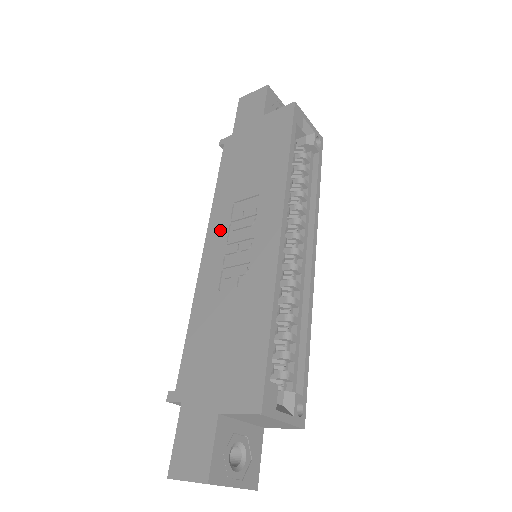
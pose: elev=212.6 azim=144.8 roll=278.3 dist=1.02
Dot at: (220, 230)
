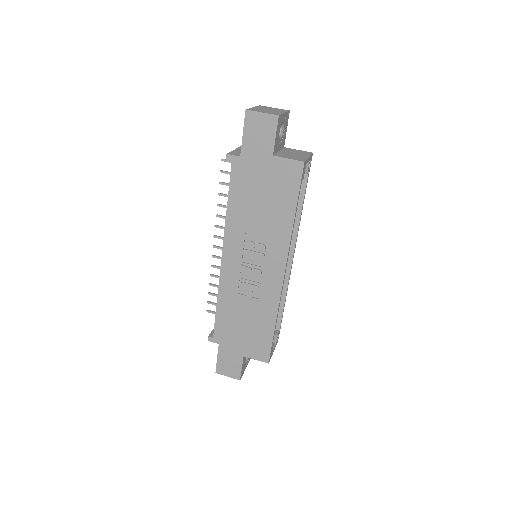
Dot at: (235, 250)
